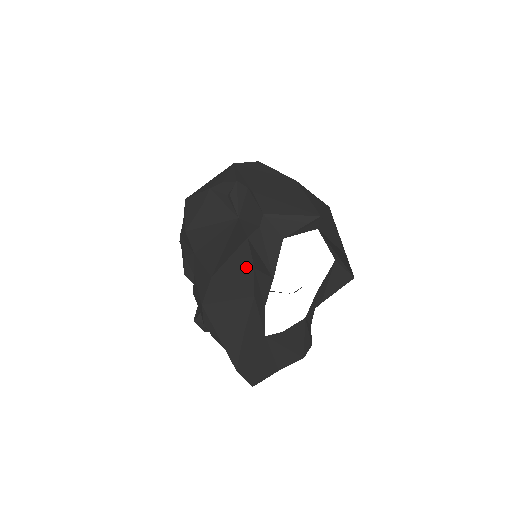
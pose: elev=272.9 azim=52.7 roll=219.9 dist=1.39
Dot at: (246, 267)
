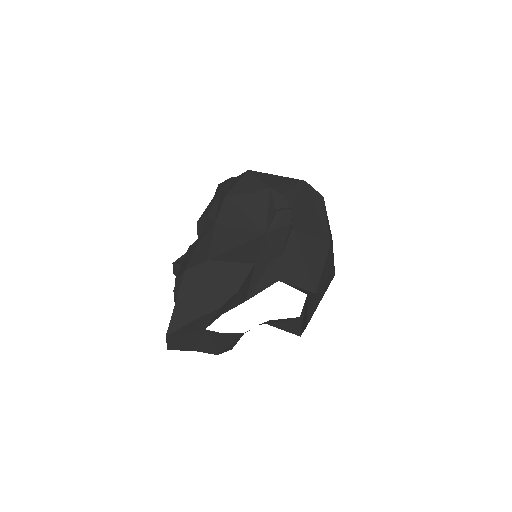
Dot at: (234, 283)
